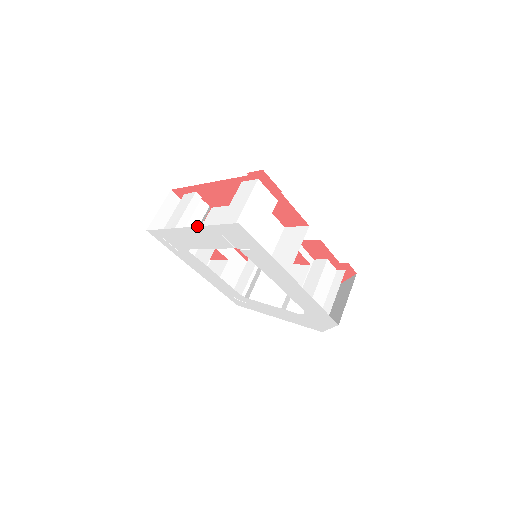
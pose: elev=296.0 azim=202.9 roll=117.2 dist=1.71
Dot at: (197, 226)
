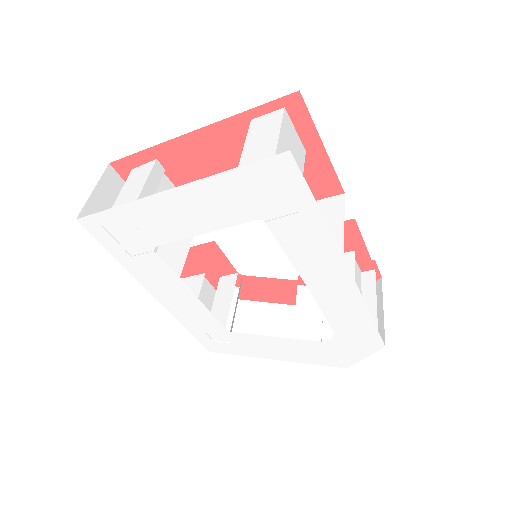
Dot at: (194, 181)
